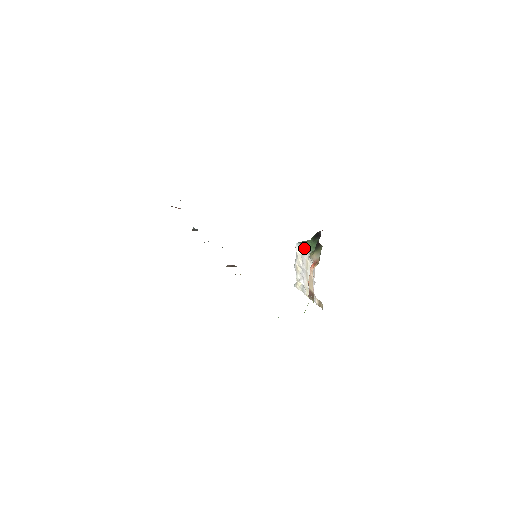
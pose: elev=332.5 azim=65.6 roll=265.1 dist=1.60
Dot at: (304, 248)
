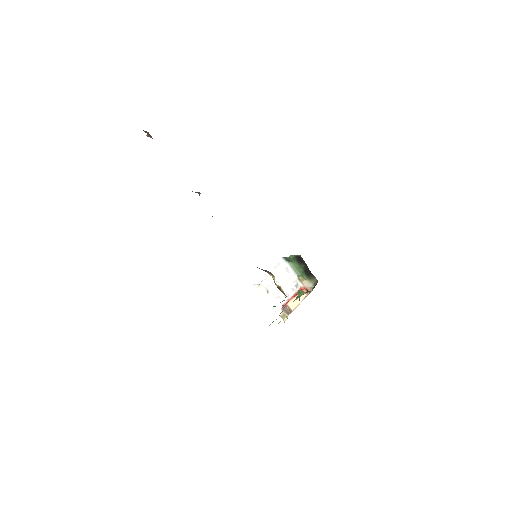
Dot at: (290, 267)
